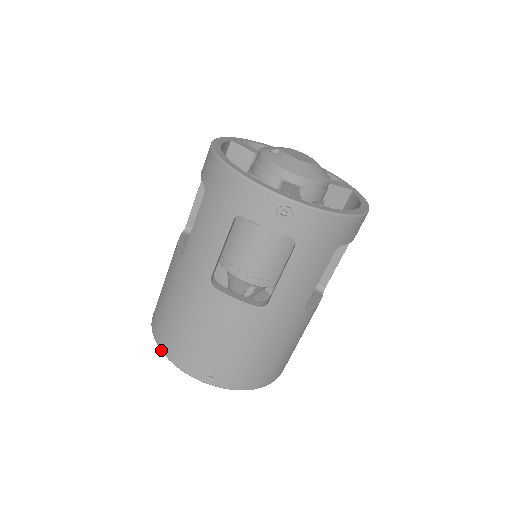
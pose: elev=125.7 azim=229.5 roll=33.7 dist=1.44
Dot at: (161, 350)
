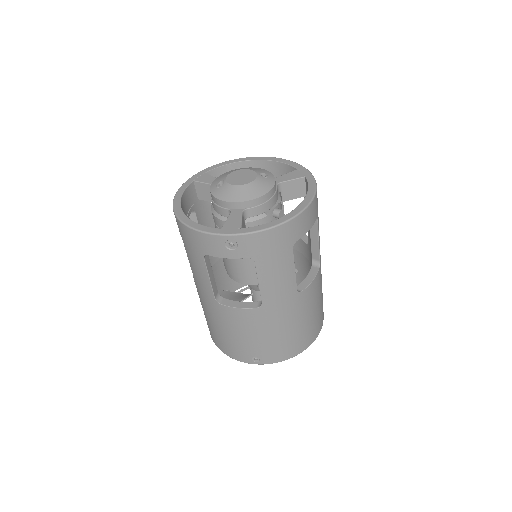
Dot at: occluded
